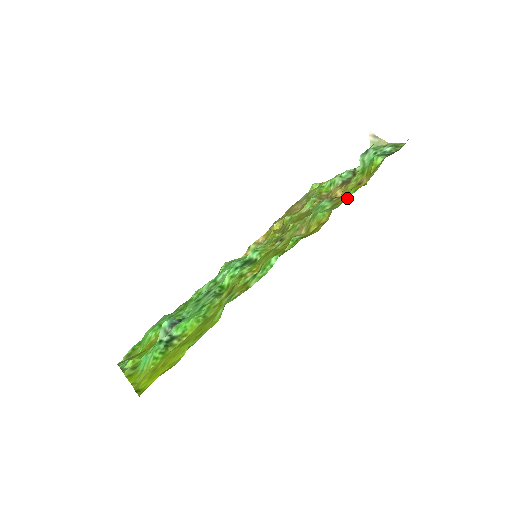
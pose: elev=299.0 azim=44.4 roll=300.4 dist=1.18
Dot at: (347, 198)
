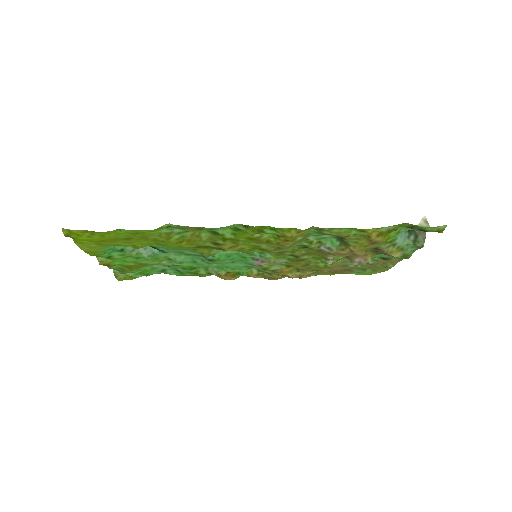
Dot at: occluded
